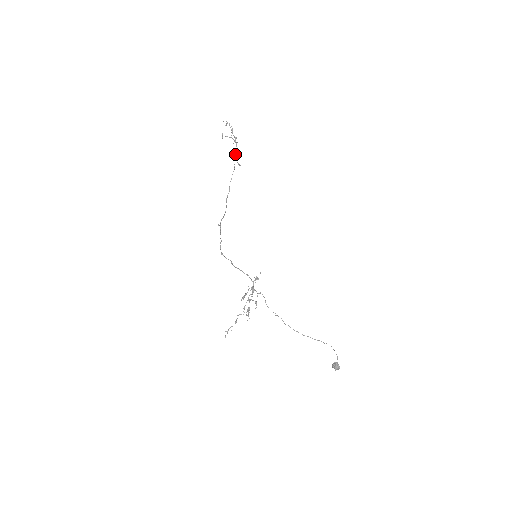
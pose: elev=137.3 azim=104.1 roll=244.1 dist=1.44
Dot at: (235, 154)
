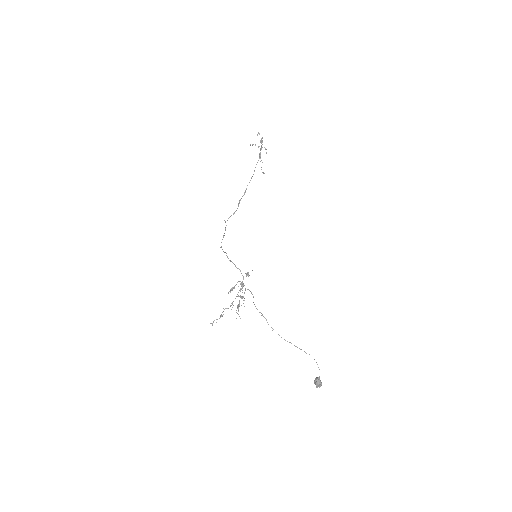
Dot at: occluded
